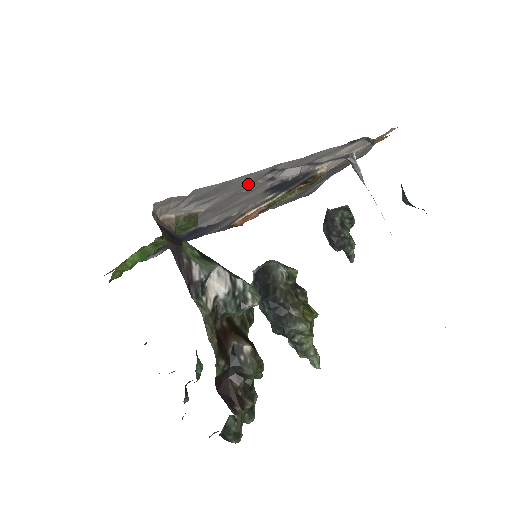
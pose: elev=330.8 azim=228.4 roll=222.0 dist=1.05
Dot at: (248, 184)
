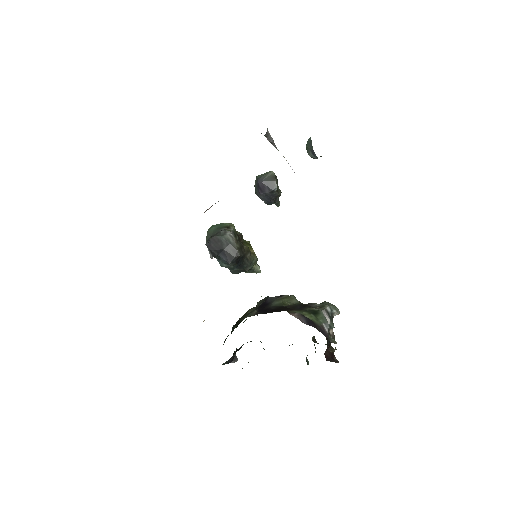
Dot at: occluded
